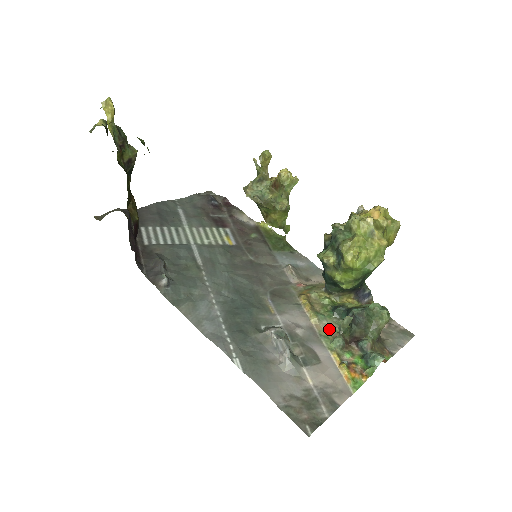
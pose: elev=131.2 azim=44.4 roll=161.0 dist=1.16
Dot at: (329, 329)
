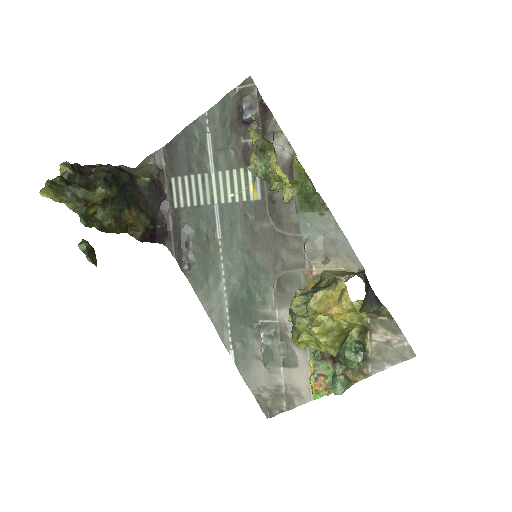
Dot at: occluded
